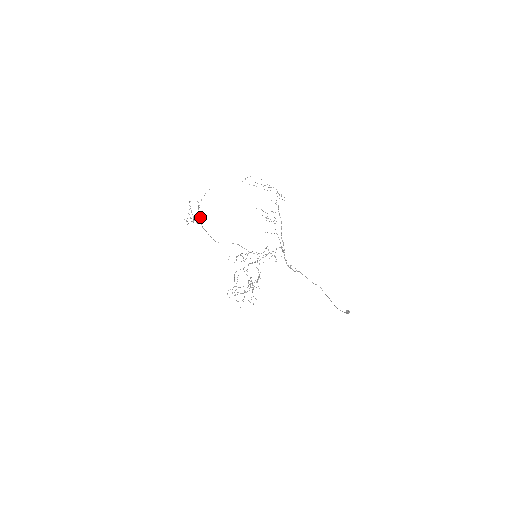
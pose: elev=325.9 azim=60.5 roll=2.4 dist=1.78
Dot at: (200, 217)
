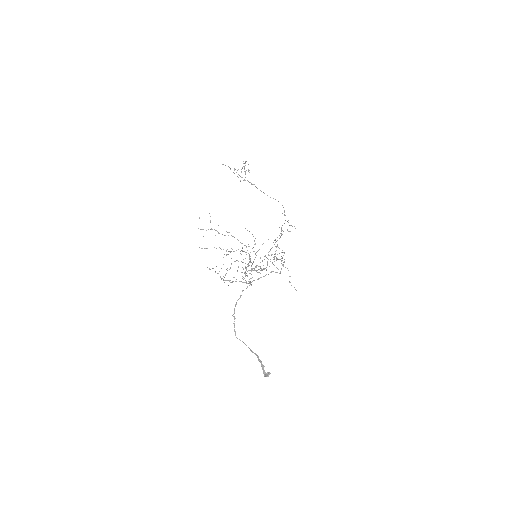
Dot at: occluded
